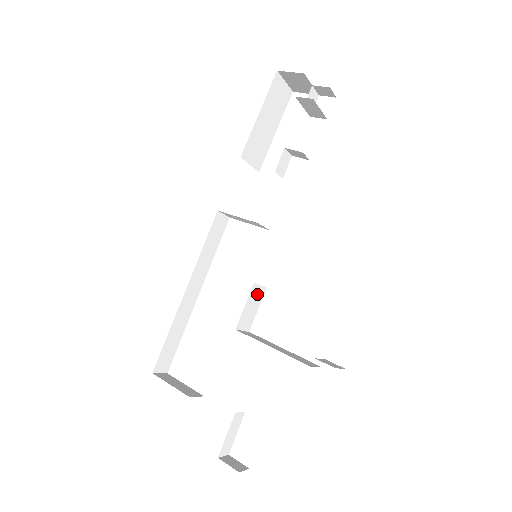
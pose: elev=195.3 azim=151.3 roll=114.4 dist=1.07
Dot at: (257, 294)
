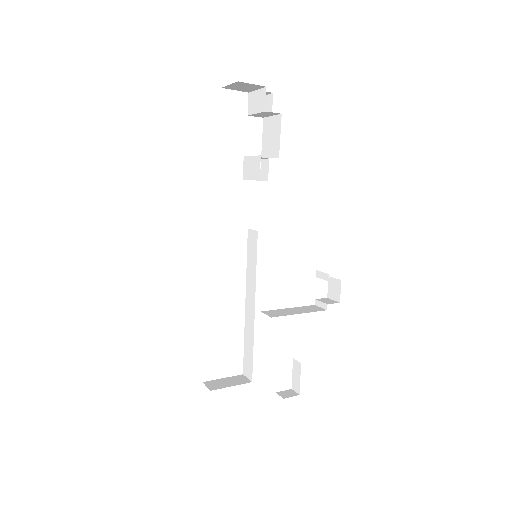
Dot at: occluded
